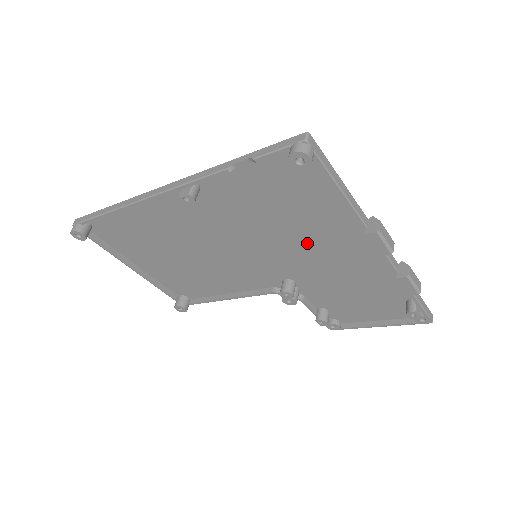
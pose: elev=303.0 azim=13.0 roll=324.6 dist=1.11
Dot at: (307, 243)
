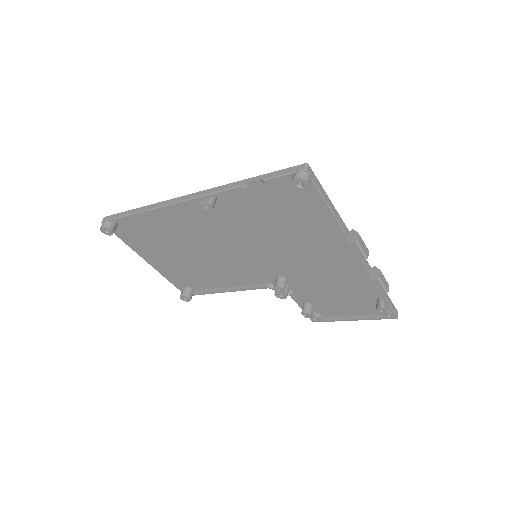
Dot at: (299, 248)
